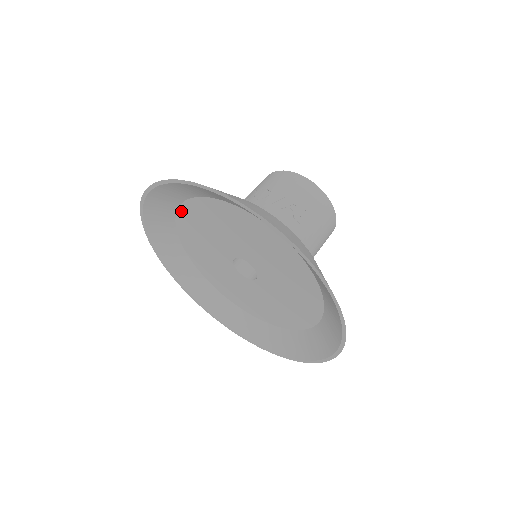
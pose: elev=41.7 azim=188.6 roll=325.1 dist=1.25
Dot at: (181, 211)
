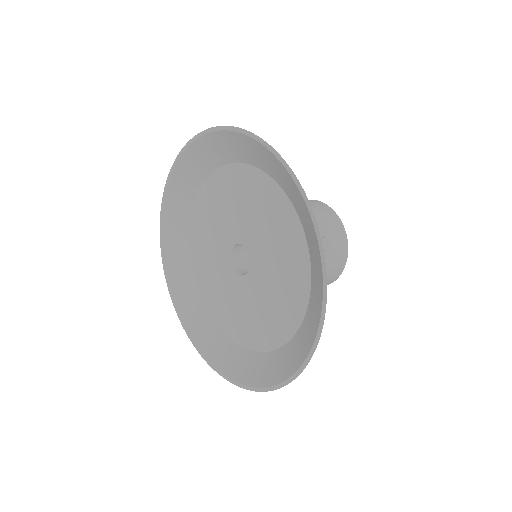
Dot at: (255, 171)
